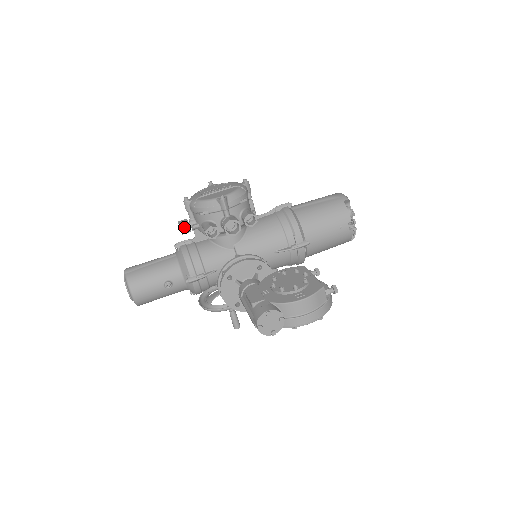
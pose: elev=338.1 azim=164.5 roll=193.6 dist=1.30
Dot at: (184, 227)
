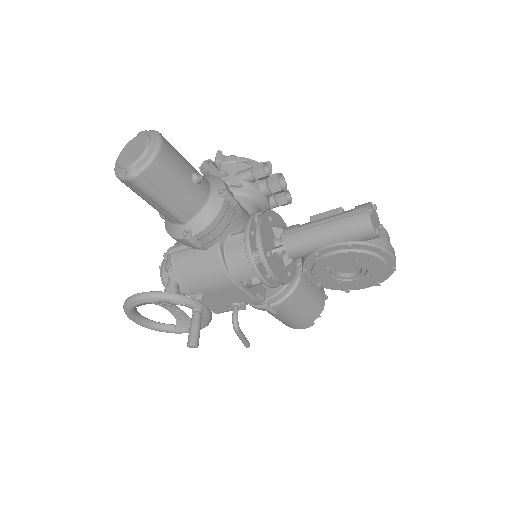
Dot at: (215, 165)
